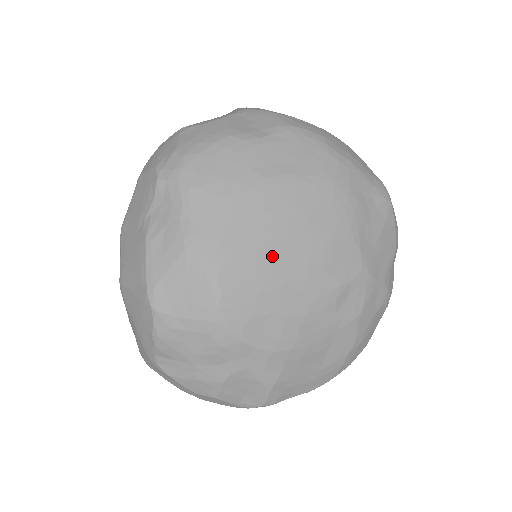
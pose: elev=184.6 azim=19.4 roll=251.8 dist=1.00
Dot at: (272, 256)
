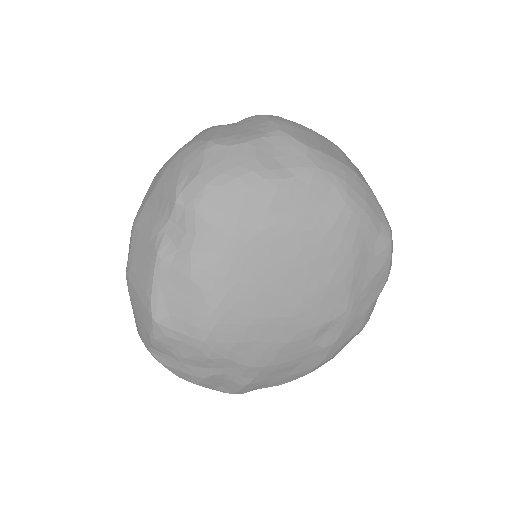
Dot at: (268, 296)
